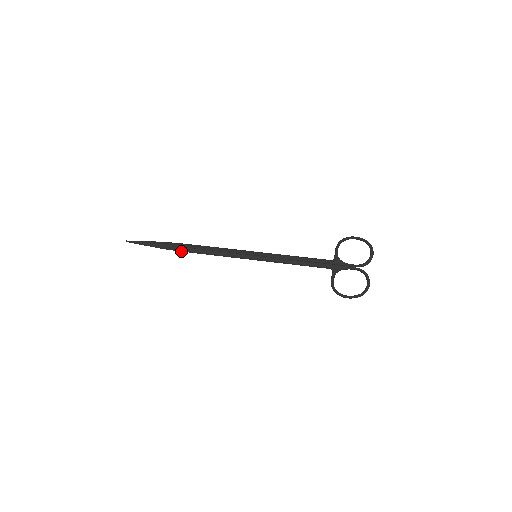
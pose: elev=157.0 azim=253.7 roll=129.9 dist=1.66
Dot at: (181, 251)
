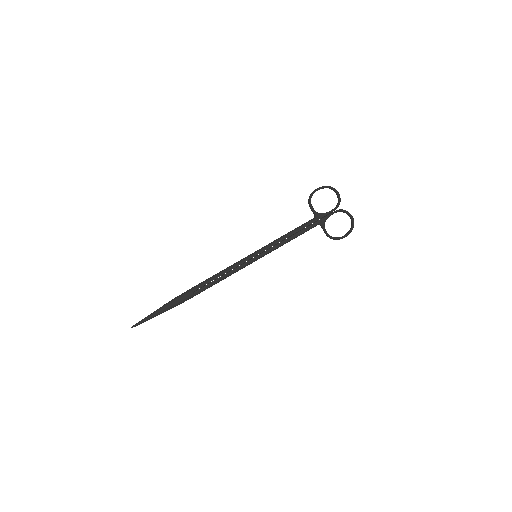
Dot at: occluded
